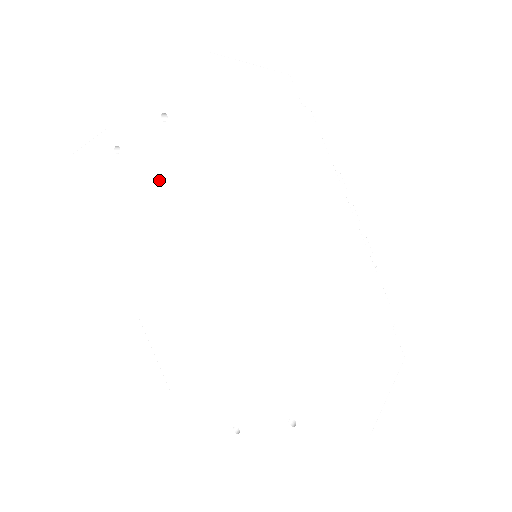
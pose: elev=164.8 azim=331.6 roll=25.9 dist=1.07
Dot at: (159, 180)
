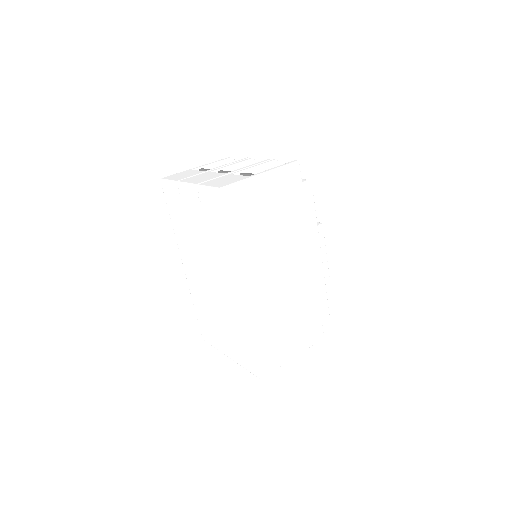
Dot at: (196, 223)
